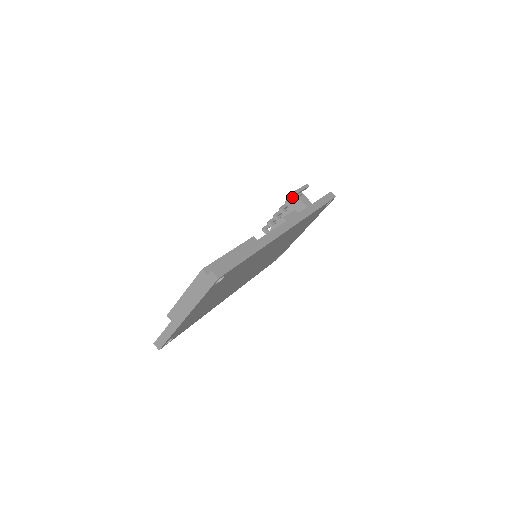
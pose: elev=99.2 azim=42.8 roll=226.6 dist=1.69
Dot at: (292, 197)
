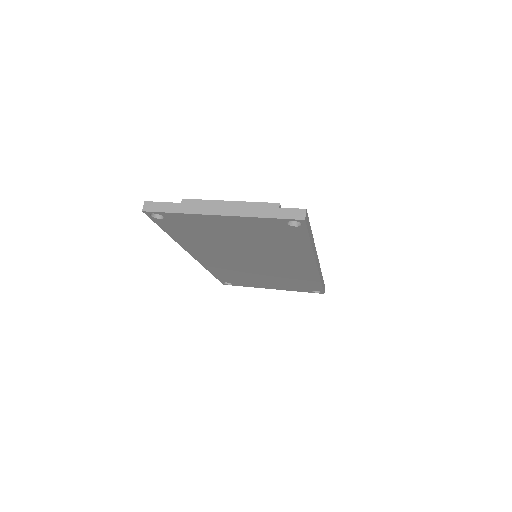
Dot at: occluded
